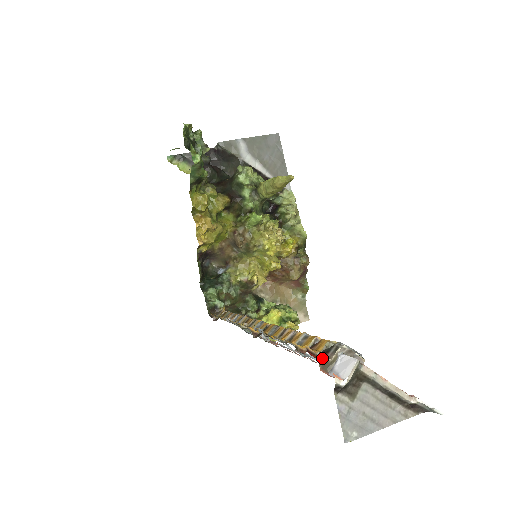
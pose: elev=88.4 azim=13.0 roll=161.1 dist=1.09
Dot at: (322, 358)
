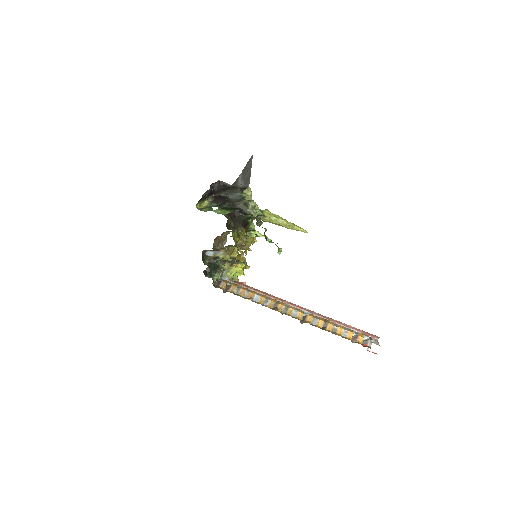
Dot at: occluded
